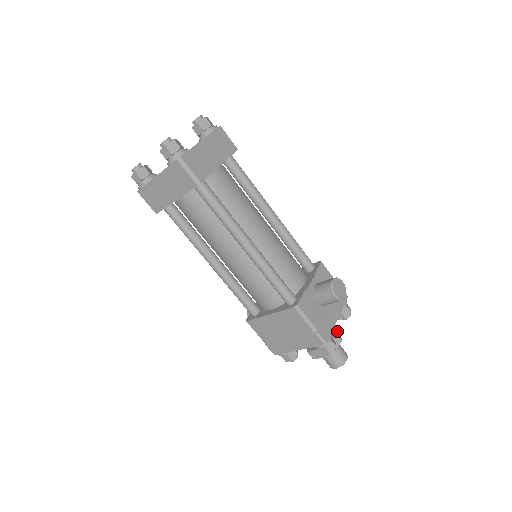
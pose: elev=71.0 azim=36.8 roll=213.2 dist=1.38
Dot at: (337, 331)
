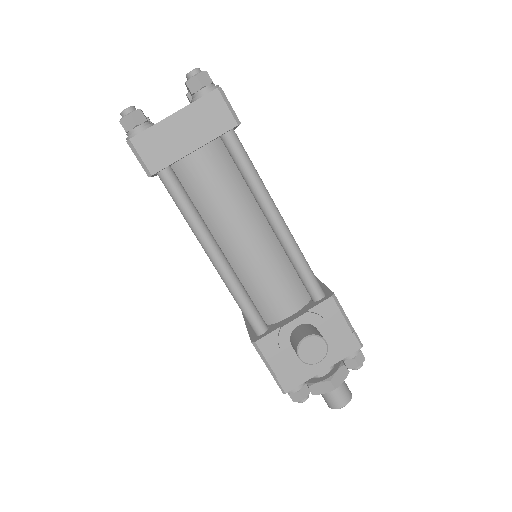
Dot at: (340, 374)
